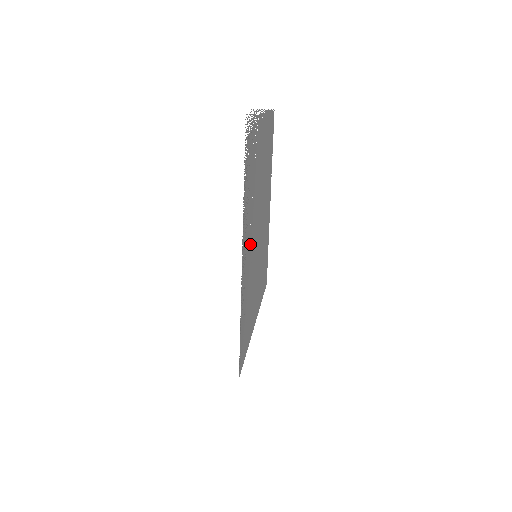
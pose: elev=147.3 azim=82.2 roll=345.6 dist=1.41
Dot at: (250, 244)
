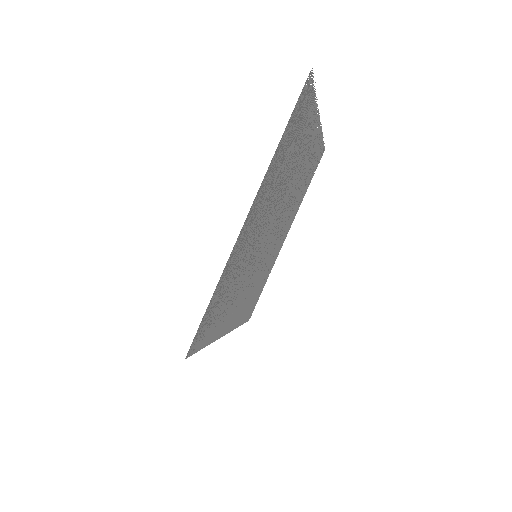
Dot at: (258, 226)
